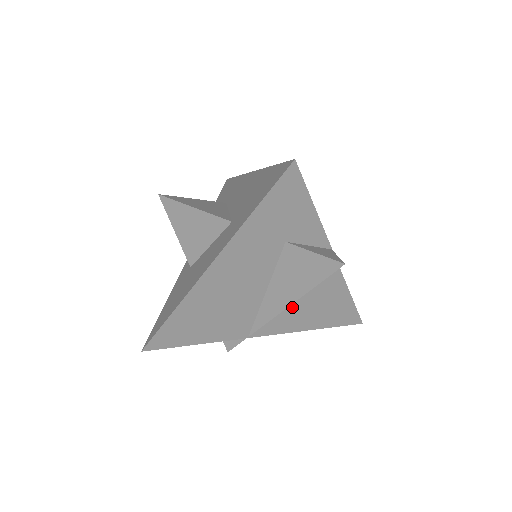
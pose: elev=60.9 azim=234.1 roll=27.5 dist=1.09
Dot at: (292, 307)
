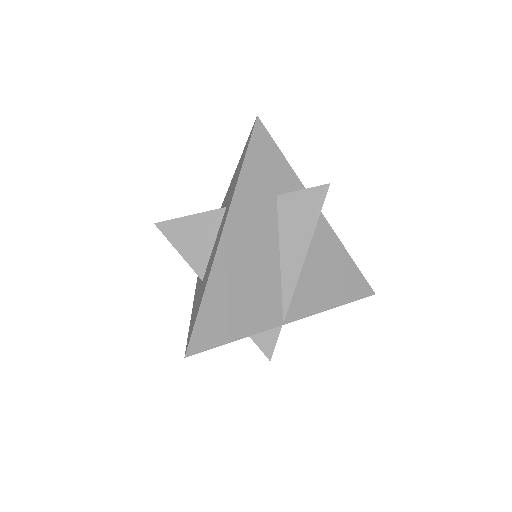
Dot at: (308, 276)
